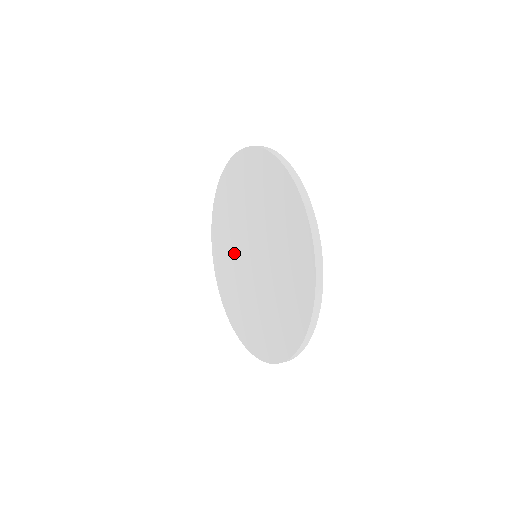
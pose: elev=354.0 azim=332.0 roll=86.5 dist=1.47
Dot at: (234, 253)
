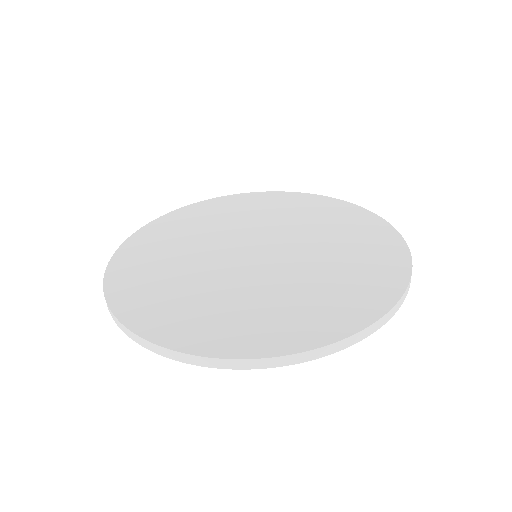
Dot at: (196, 255)
